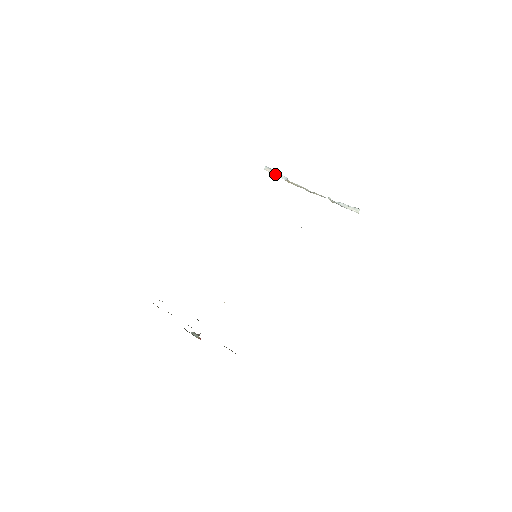
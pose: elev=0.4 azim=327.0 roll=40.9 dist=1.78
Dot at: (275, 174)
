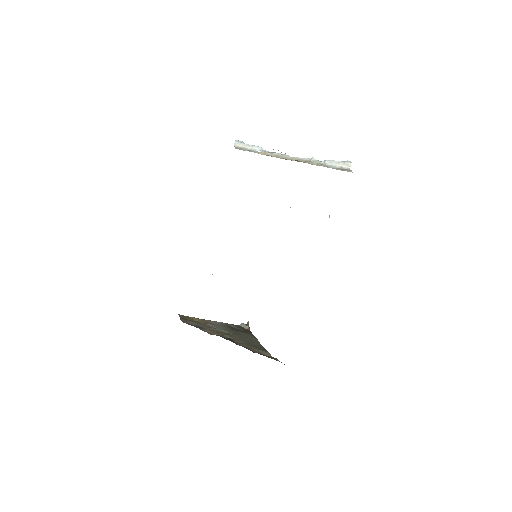
Dot at: (247, 148)
